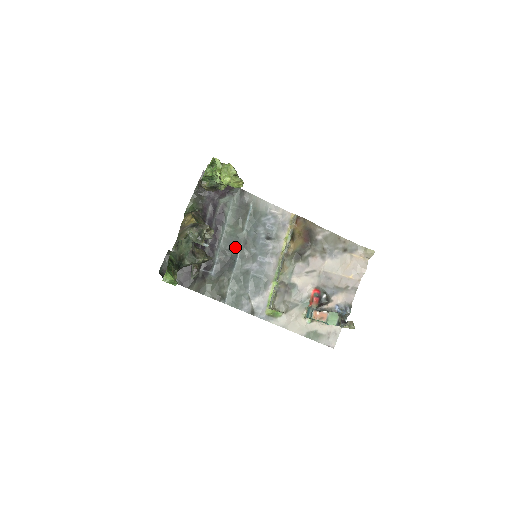
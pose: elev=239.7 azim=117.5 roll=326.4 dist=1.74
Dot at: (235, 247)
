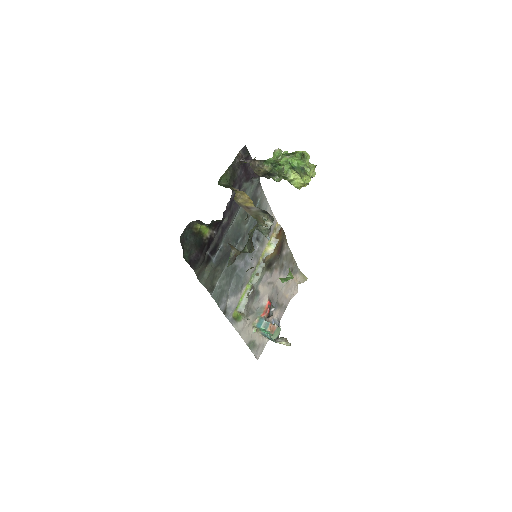
Dot at: (237, 238)
